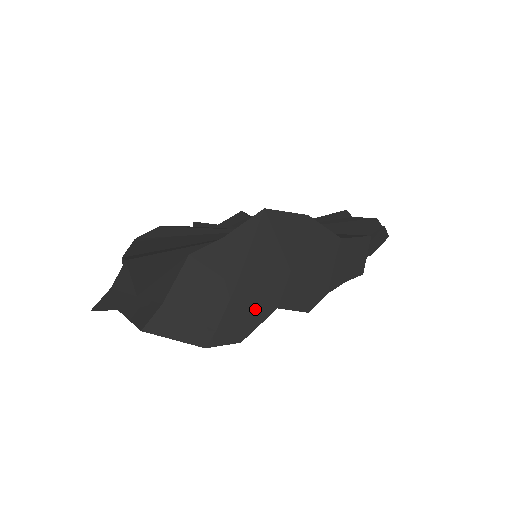
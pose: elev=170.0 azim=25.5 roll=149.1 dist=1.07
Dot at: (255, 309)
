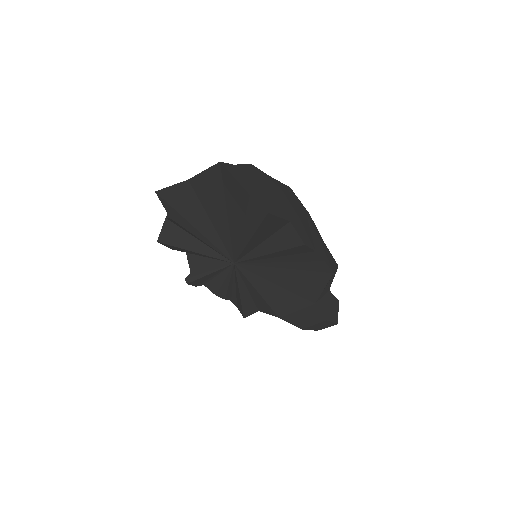
Dot at: (279, 209)
